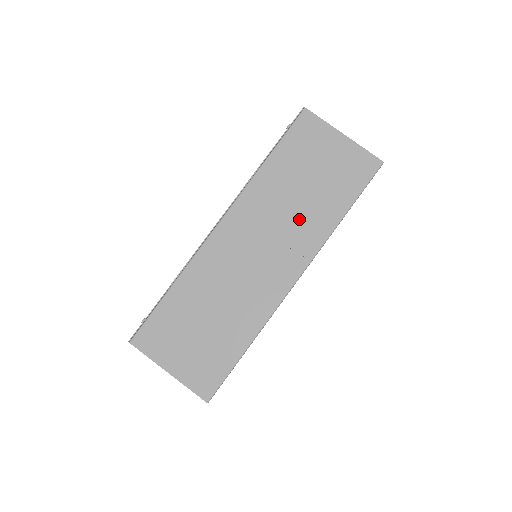
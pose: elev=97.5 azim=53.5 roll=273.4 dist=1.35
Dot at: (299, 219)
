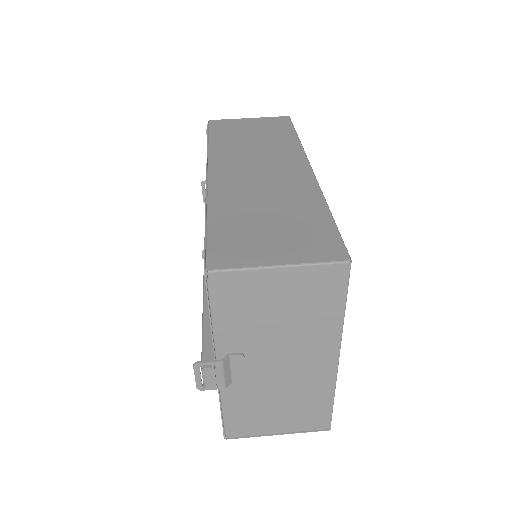
Dot at: (269, 148)
